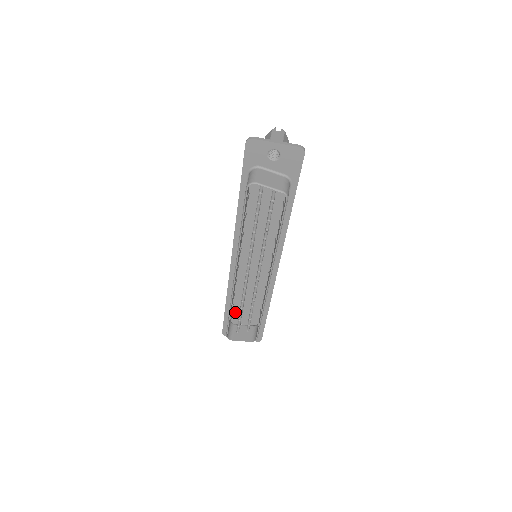
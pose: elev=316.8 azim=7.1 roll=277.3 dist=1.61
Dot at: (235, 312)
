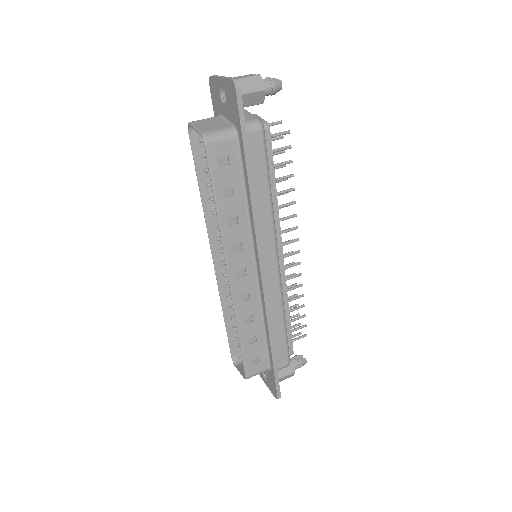
Dot at: occluded
